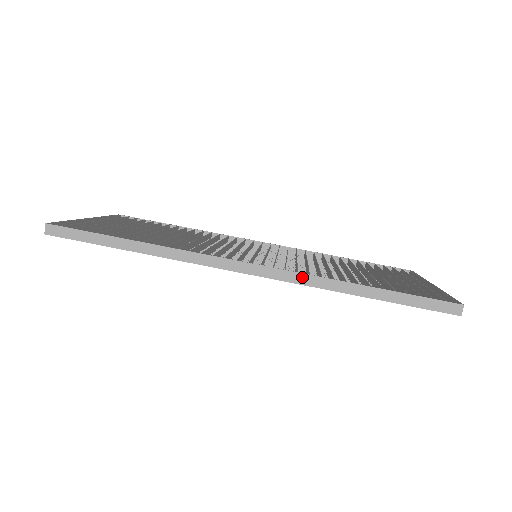
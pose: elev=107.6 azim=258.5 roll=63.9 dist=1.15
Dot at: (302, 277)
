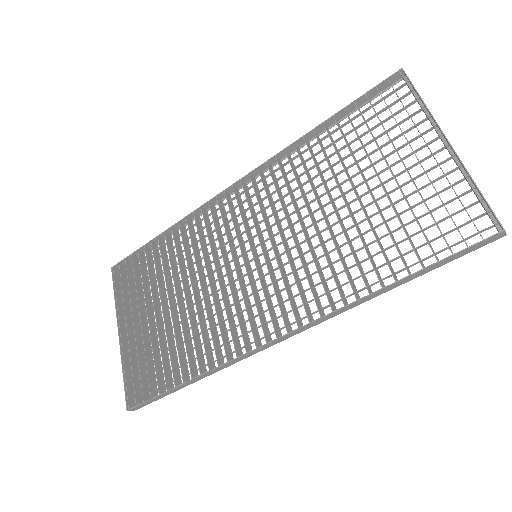
Dot at: (328, 316)
